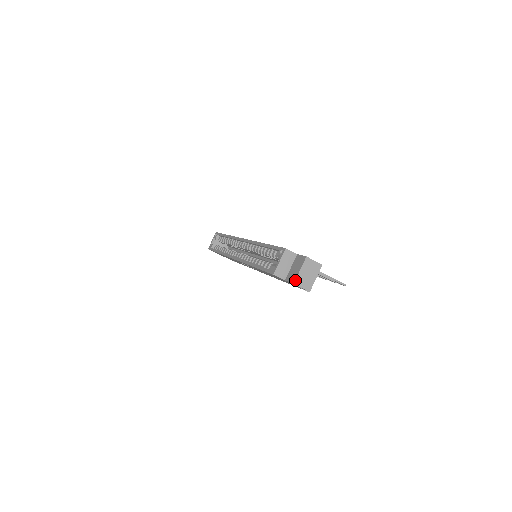
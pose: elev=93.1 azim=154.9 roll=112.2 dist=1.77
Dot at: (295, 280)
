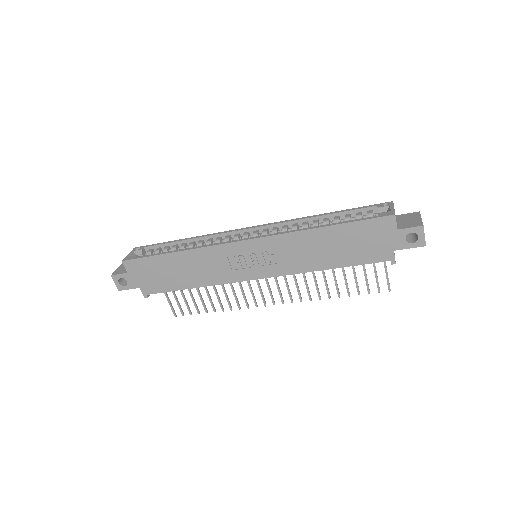
Dot at: occluded
